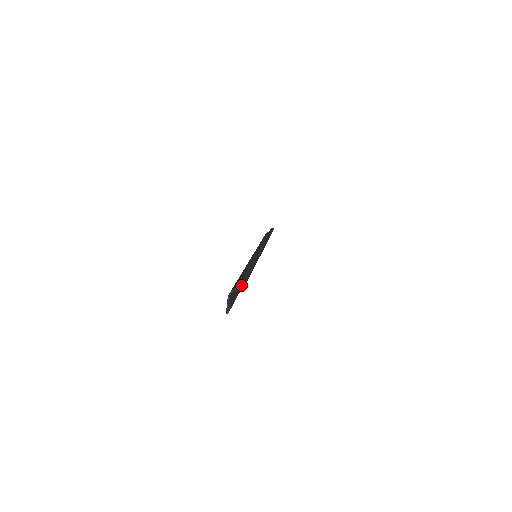
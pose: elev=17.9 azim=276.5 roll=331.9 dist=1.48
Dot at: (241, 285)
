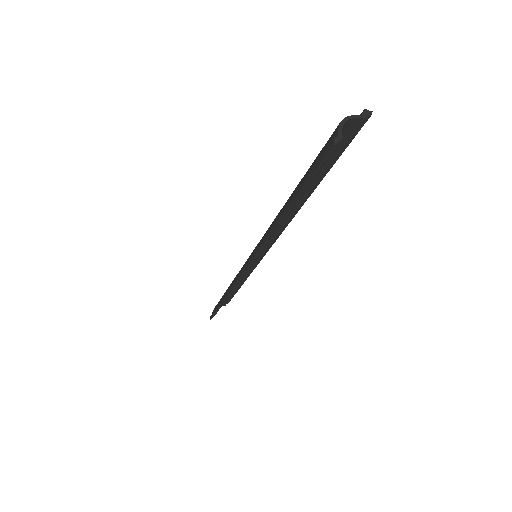
Dot at: (363, 114)
